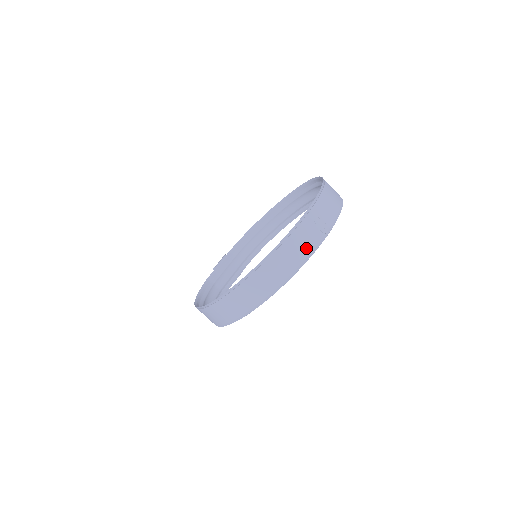
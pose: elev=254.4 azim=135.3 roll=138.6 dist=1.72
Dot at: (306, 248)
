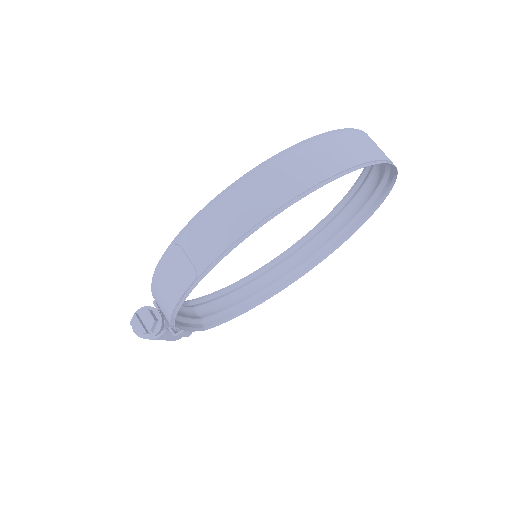
Dot at: occluded
